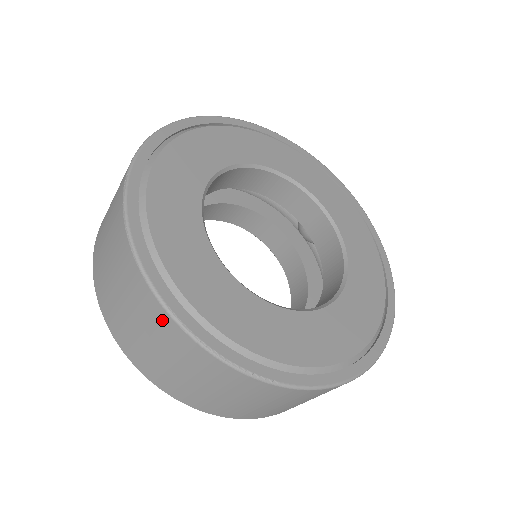
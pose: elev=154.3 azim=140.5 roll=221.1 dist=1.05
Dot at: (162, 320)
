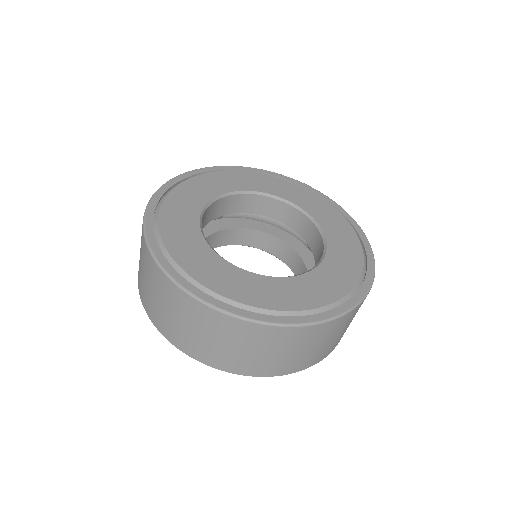
Dot at: (158, 274)
